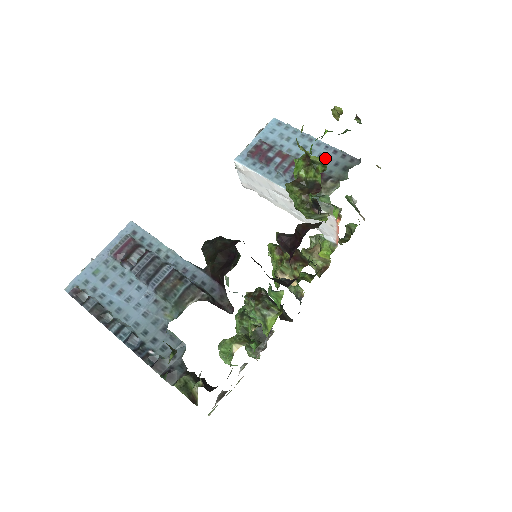
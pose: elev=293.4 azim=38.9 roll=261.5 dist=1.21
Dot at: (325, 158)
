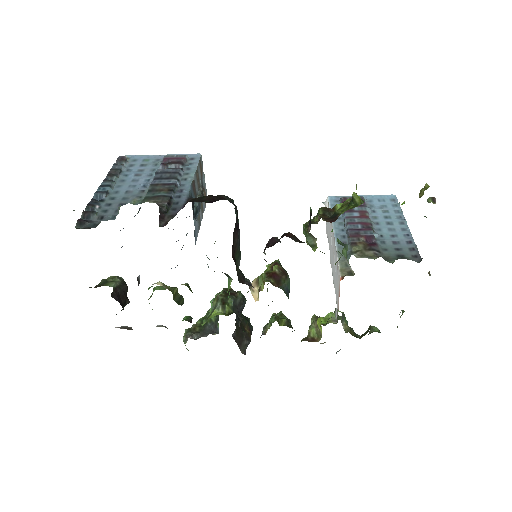
Dot at: occluded
